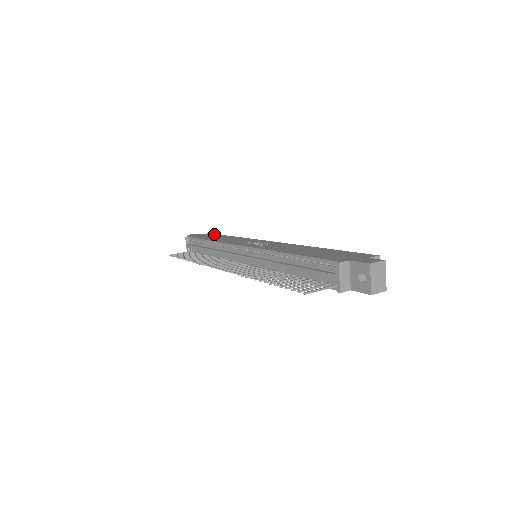
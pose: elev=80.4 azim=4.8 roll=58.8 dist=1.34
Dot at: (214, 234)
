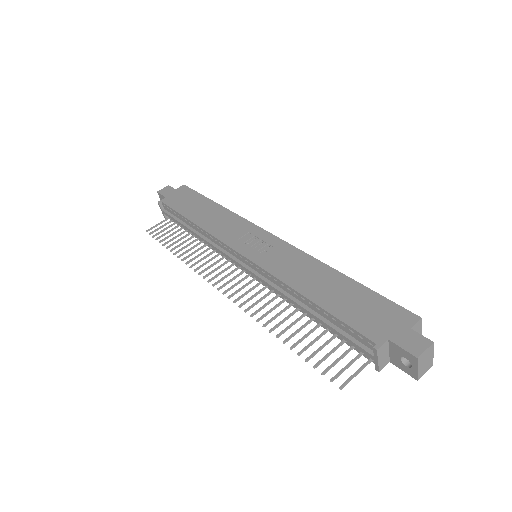
Dot at: (191, 191)
